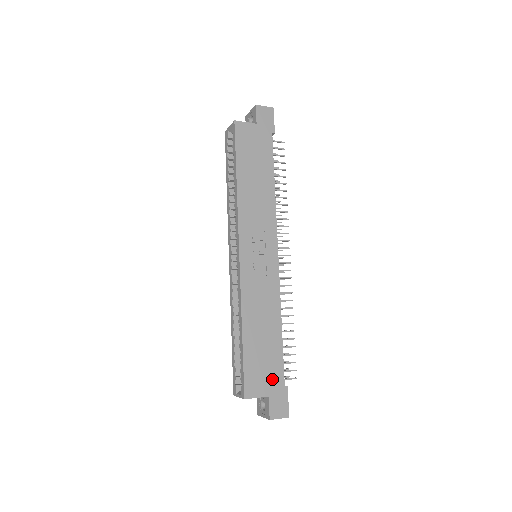
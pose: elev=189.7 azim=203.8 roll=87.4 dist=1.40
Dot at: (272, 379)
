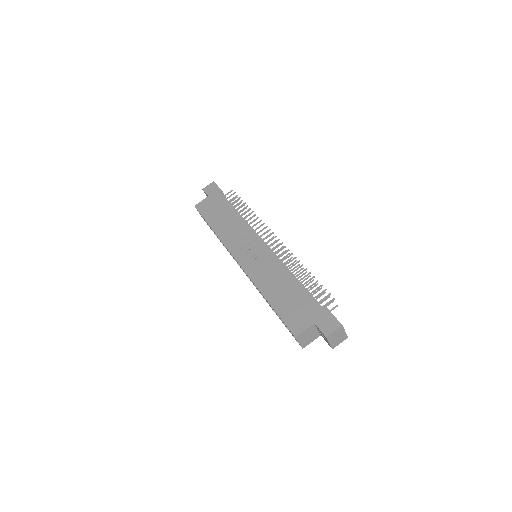
Dot at: (309, 311)
